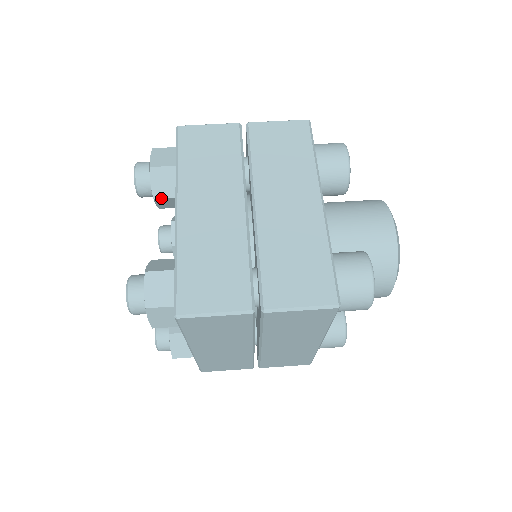
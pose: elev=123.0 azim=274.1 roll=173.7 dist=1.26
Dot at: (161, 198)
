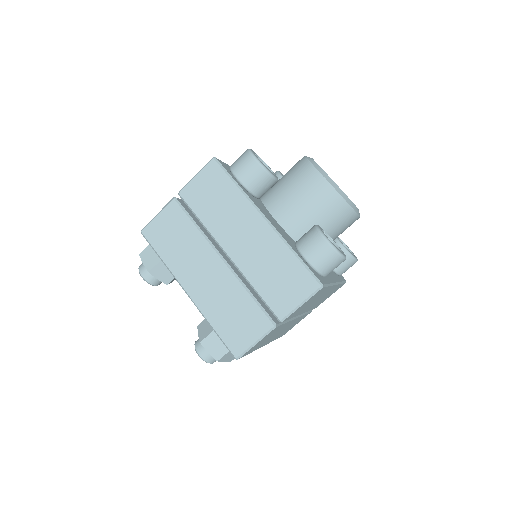
Dot at: occluded
